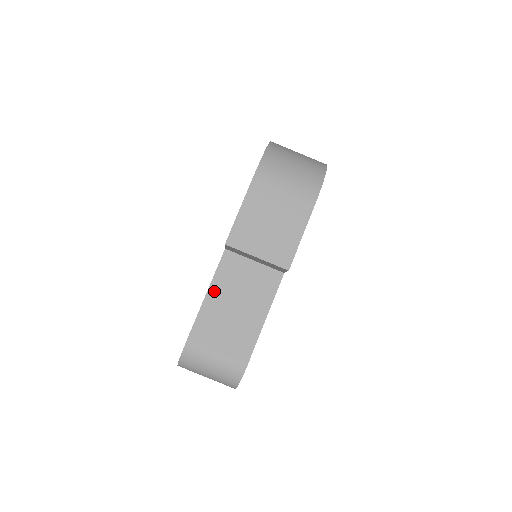
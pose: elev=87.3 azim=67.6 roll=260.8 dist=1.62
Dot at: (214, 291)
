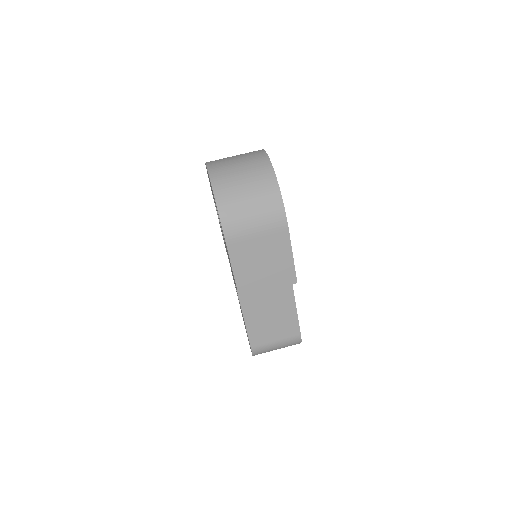
Dot at: (247, 312)
